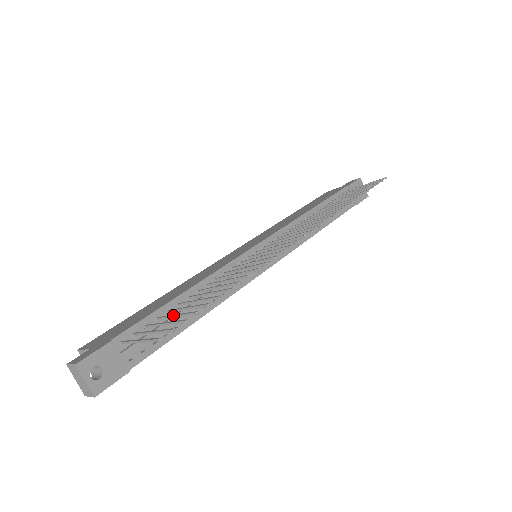
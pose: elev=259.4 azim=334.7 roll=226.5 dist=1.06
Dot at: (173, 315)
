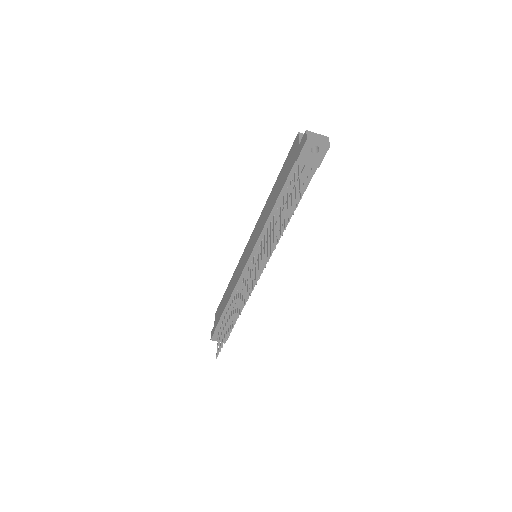
Dot at: (223, 330)
